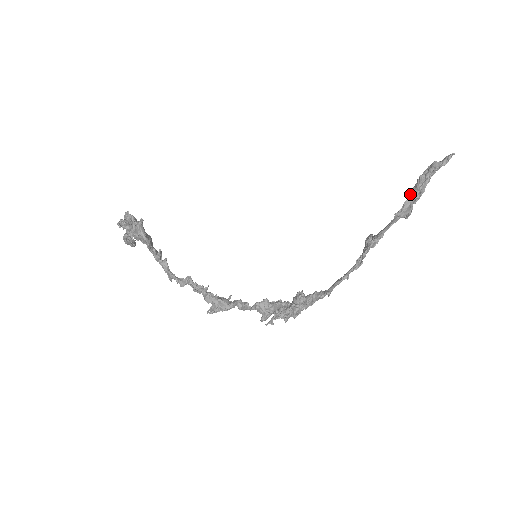
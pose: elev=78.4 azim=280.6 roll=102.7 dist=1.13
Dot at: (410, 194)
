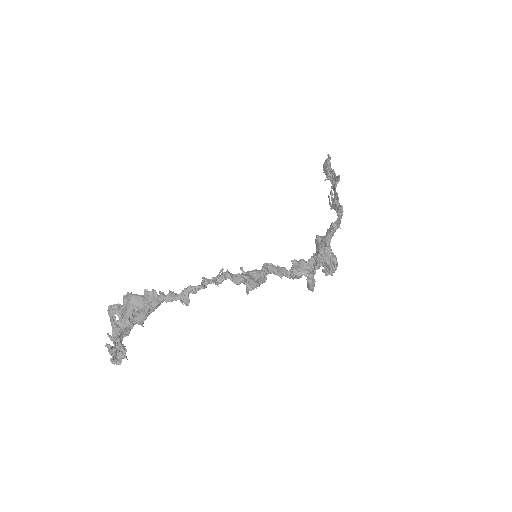
Dot at: (328, 177)
